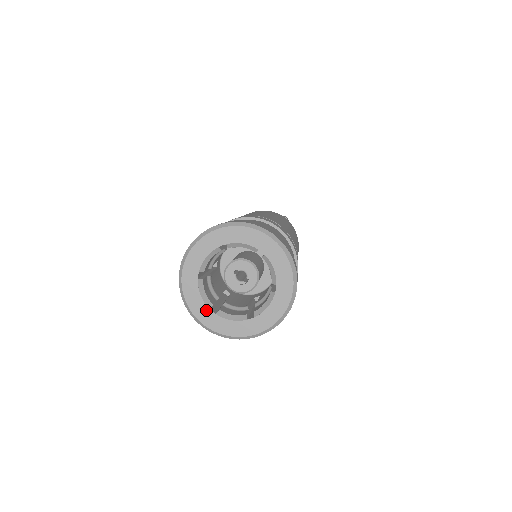
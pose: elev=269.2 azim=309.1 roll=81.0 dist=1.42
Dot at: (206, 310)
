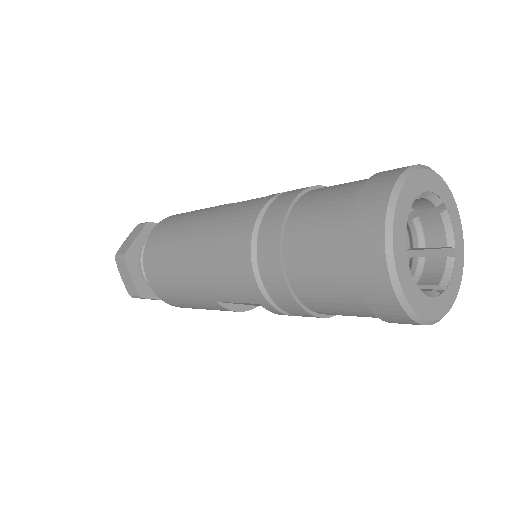
Dot at: (404, 225)
